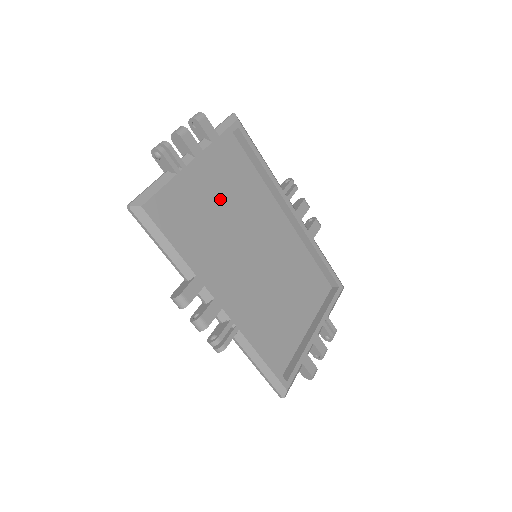
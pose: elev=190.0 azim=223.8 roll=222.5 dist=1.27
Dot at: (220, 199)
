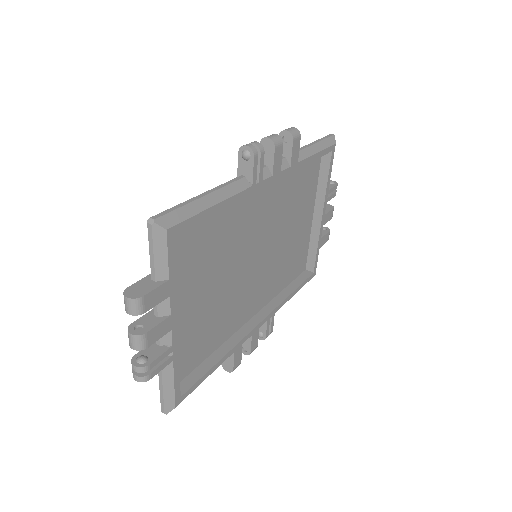
Dot at: (204, 287)
